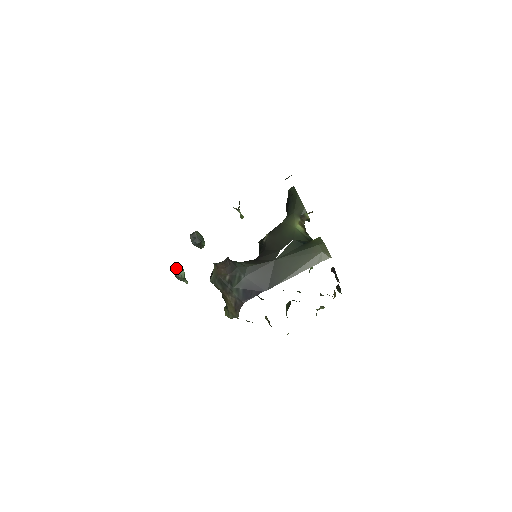
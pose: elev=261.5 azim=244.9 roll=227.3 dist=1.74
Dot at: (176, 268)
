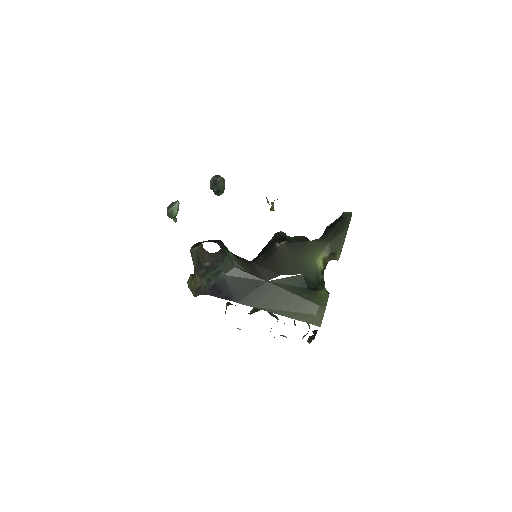
Dot at: (173, 202)
